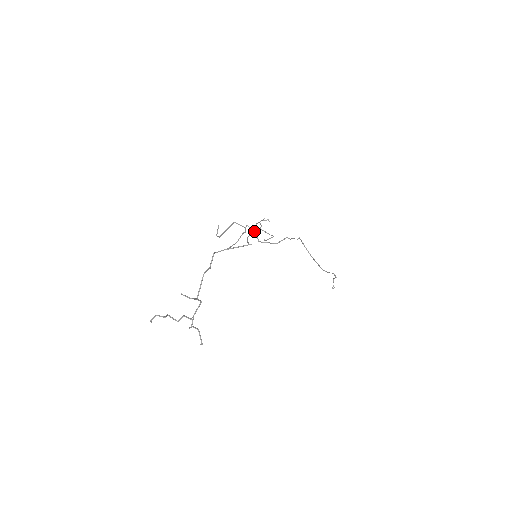
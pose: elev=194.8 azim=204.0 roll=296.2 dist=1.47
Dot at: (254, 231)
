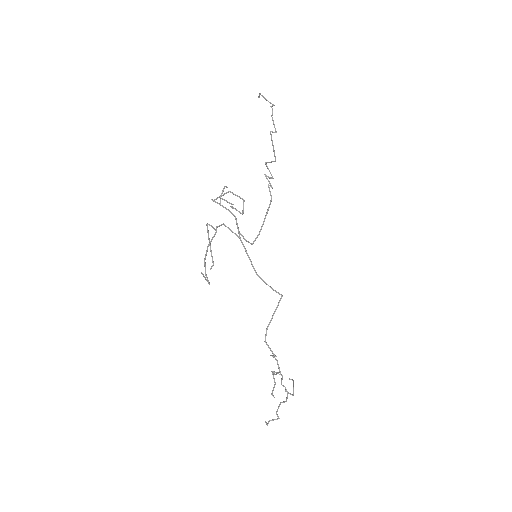
Dot at: occluded
